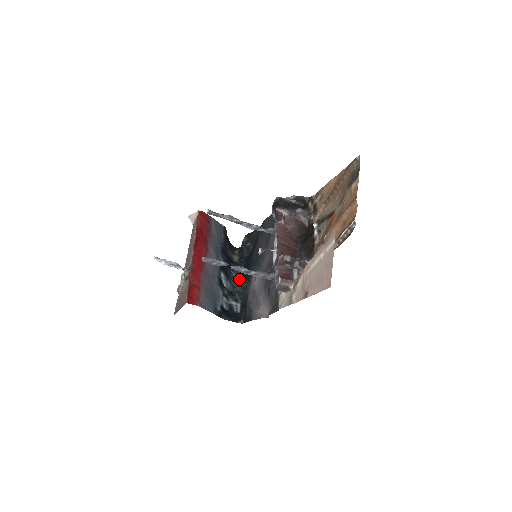
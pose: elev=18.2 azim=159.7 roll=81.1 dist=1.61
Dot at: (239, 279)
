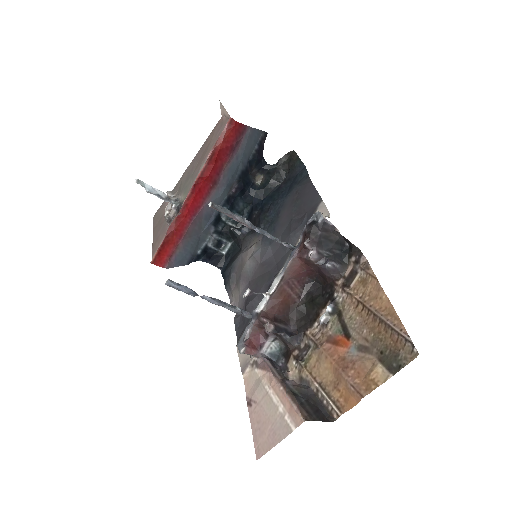
Dot at: (247, 210)
